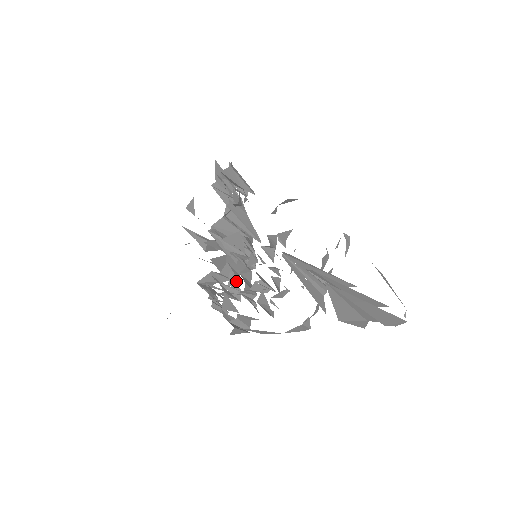
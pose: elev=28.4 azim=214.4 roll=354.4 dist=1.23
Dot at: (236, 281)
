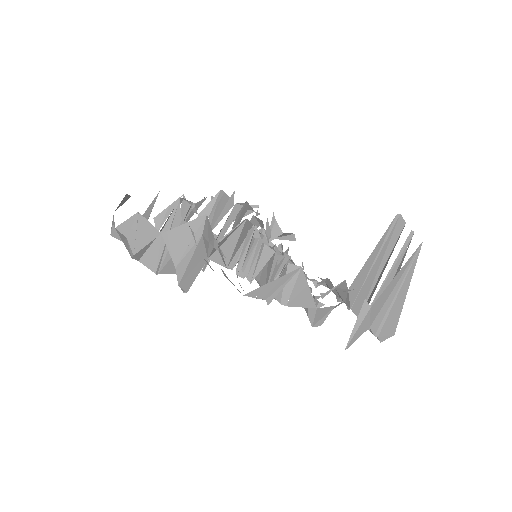
Dot at: (238, 261)
